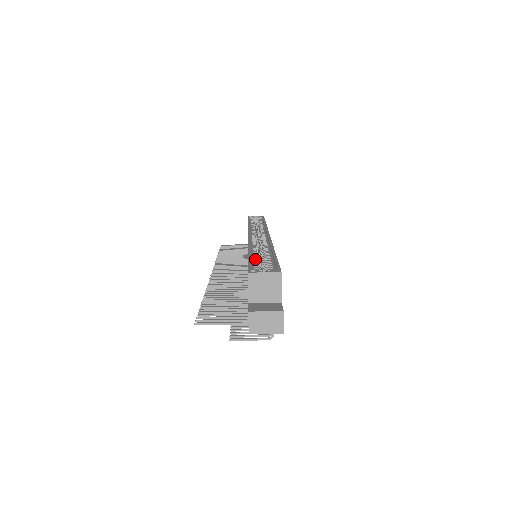
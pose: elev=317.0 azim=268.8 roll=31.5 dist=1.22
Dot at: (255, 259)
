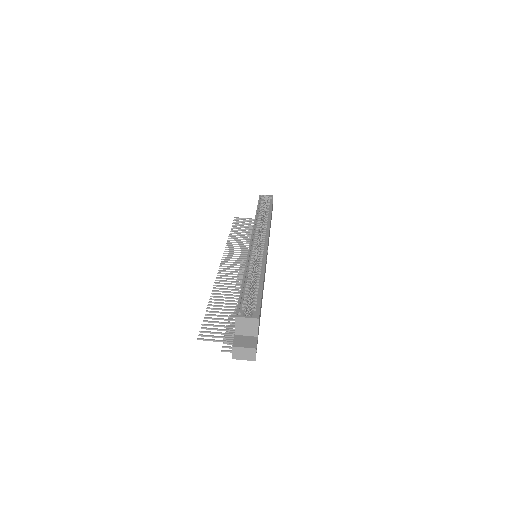
Dot at: (247, 288)
